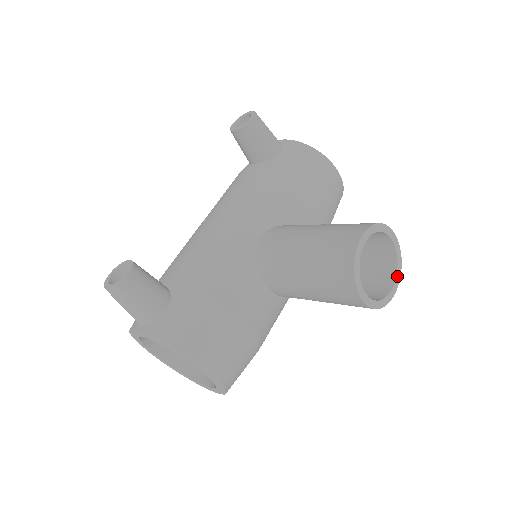
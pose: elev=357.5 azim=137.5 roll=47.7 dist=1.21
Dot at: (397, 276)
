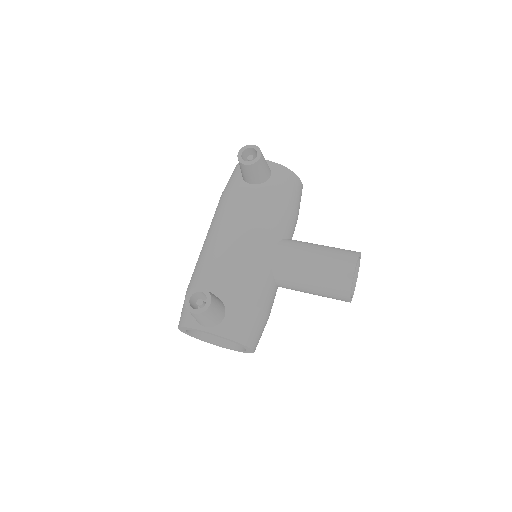
Dot at: (357, 277)
